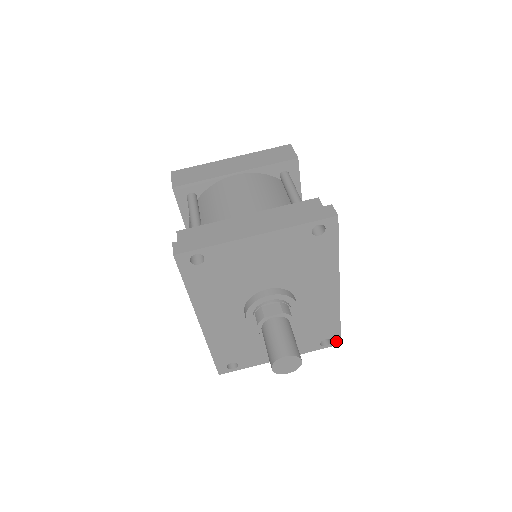
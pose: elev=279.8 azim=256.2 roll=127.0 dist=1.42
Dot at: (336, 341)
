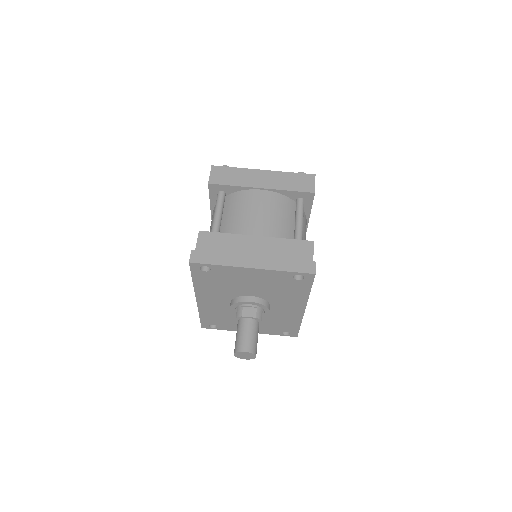
Dot at: (294, 334)
